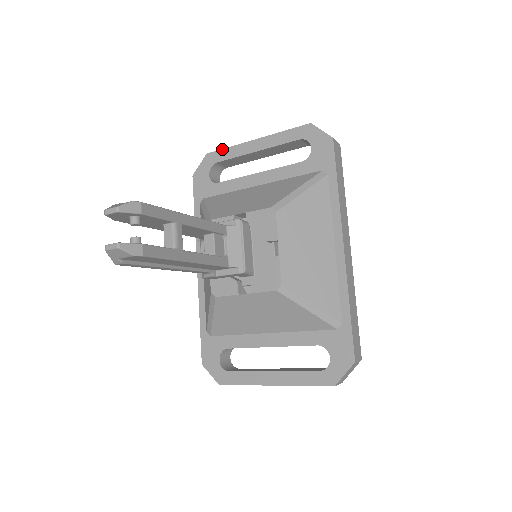
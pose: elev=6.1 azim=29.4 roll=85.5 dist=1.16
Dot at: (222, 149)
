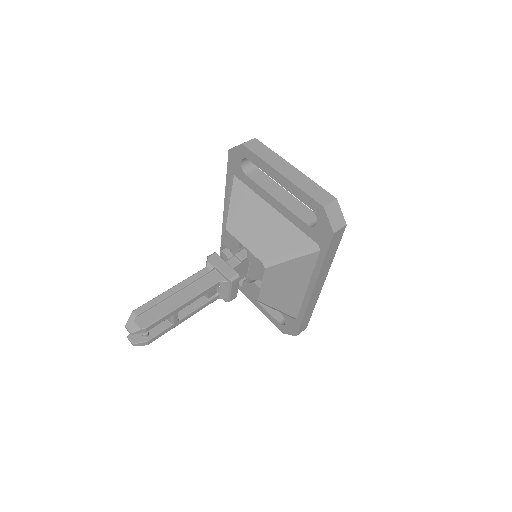
Dot at: (254, 154)
